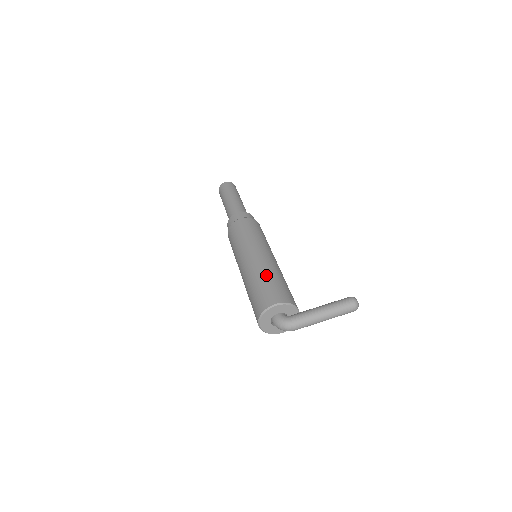
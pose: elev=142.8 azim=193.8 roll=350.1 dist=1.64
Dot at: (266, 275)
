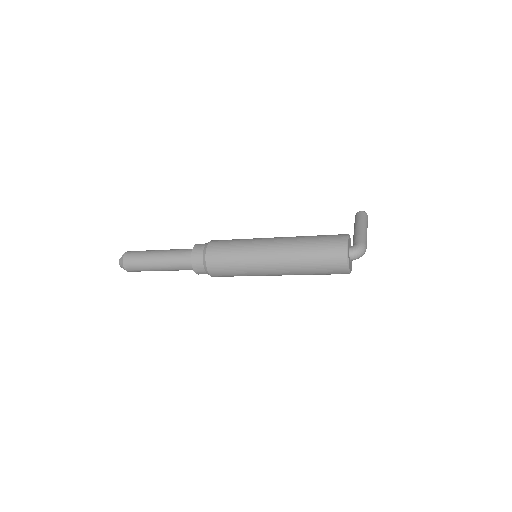
Dot at: (306, 238)
